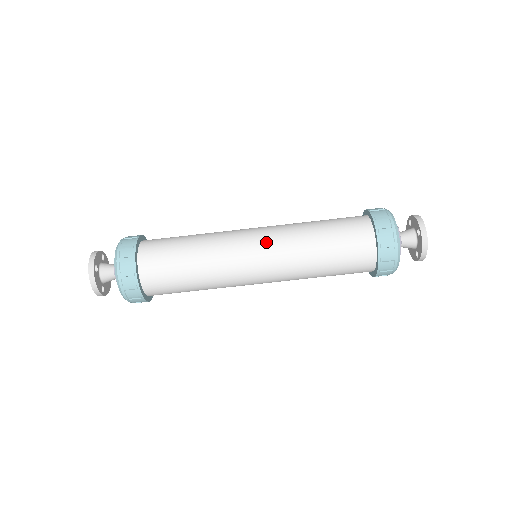
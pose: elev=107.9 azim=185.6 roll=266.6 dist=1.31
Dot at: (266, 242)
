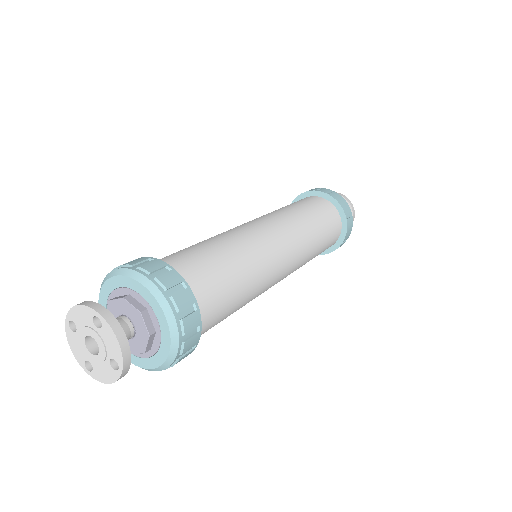
Dot at: (271, 222)
